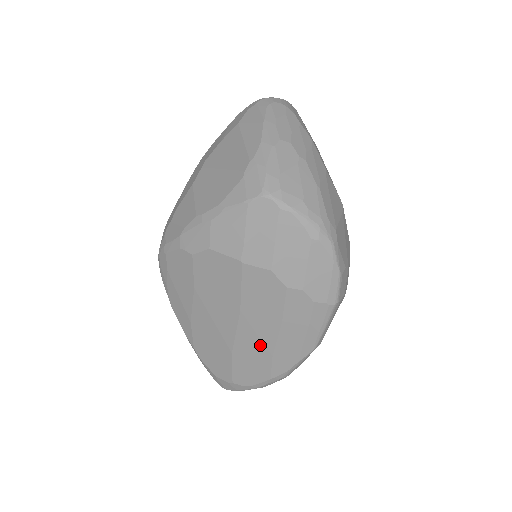
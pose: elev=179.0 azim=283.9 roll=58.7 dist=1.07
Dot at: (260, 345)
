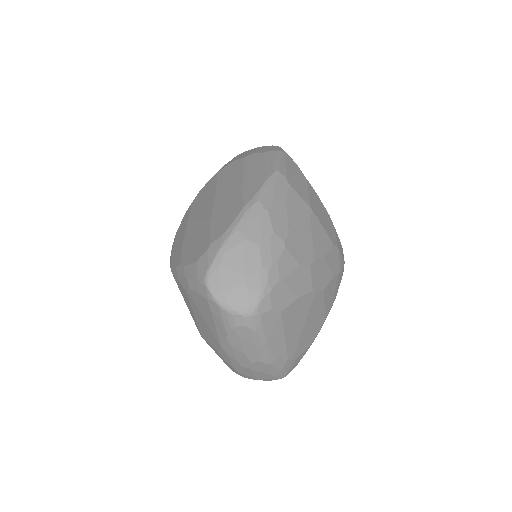
Dot at: (232, 194)
